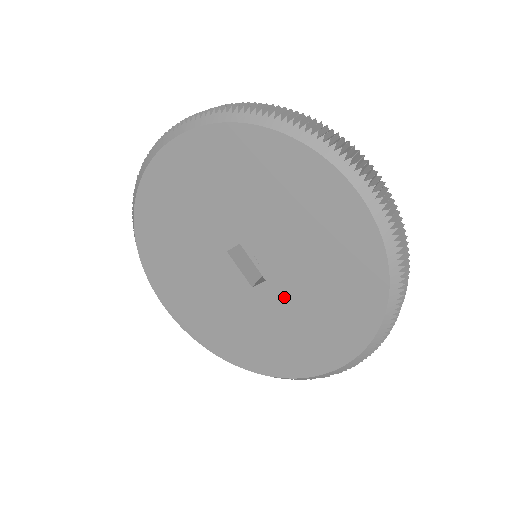
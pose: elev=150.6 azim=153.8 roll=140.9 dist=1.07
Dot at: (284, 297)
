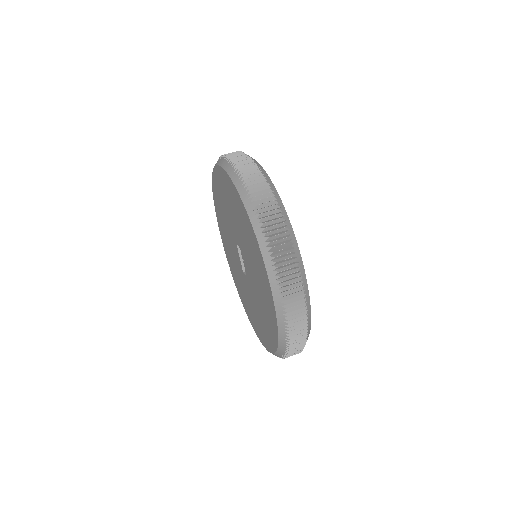
Dot at: (251, 292)
